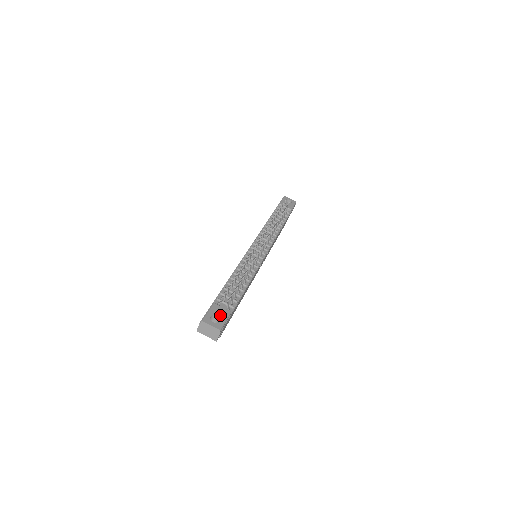
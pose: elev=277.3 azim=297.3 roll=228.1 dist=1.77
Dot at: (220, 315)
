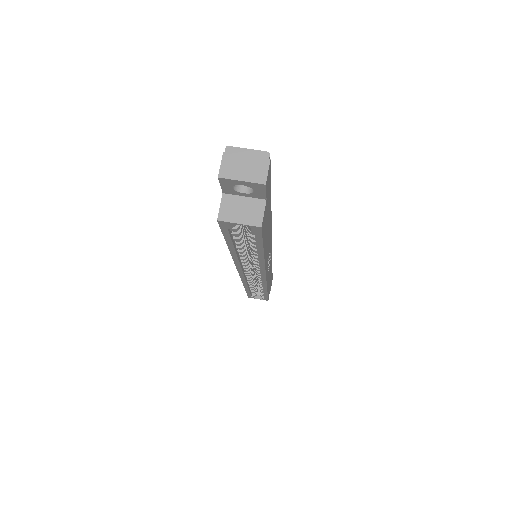
Dot at: occluded
